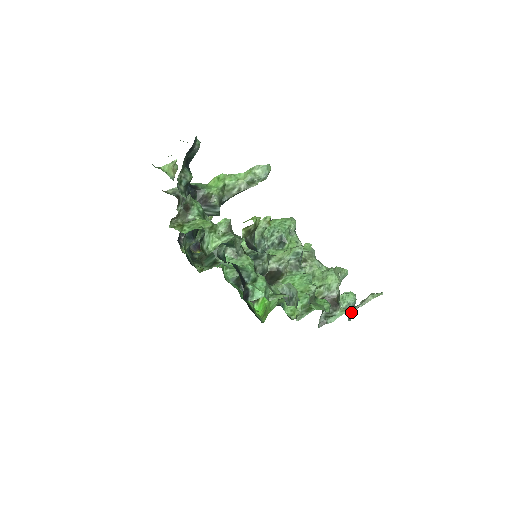
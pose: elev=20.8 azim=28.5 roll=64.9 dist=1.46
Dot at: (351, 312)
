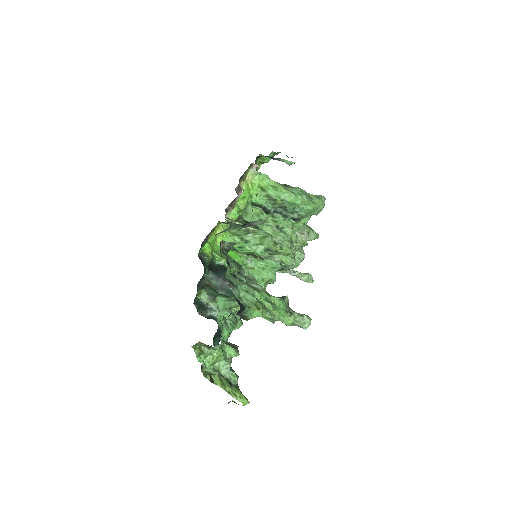
Dot at: occluded
